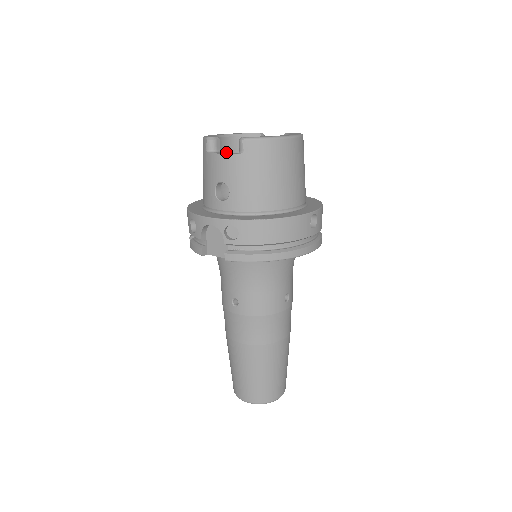
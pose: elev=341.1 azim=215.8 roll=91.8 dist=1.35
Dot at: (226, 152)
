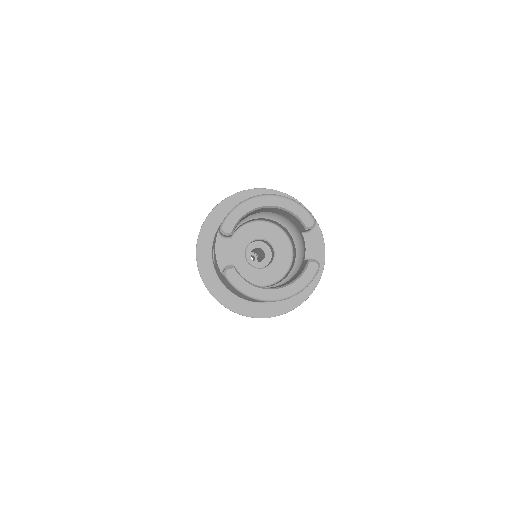
Dot at: (228, 248)
